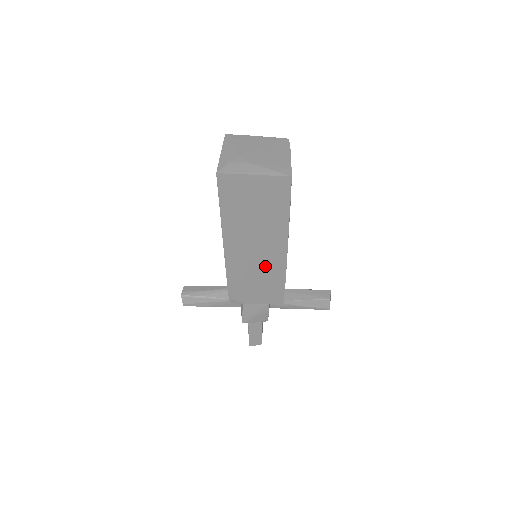
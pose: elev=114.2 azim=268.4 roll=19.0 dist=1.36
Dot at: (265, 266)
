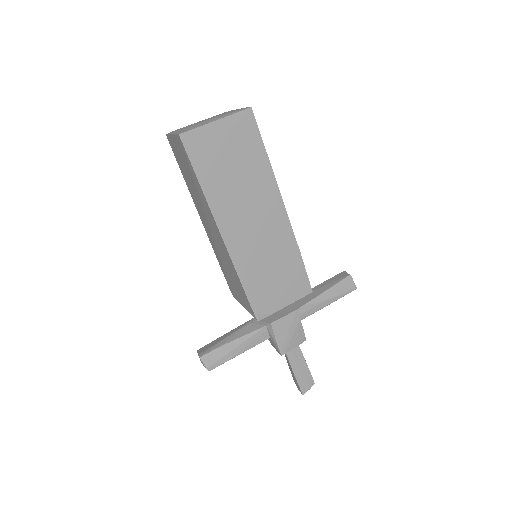
Dot at: (273, 243)
